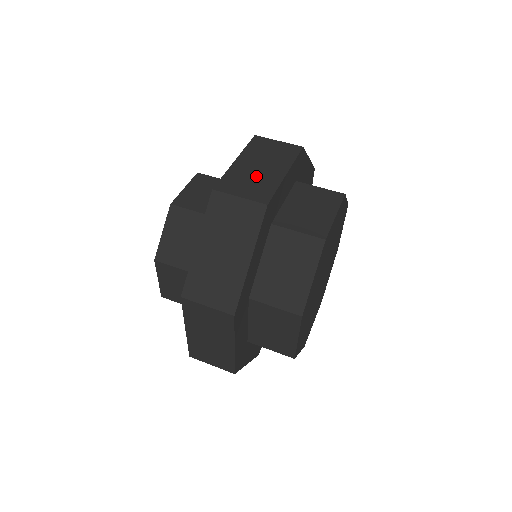
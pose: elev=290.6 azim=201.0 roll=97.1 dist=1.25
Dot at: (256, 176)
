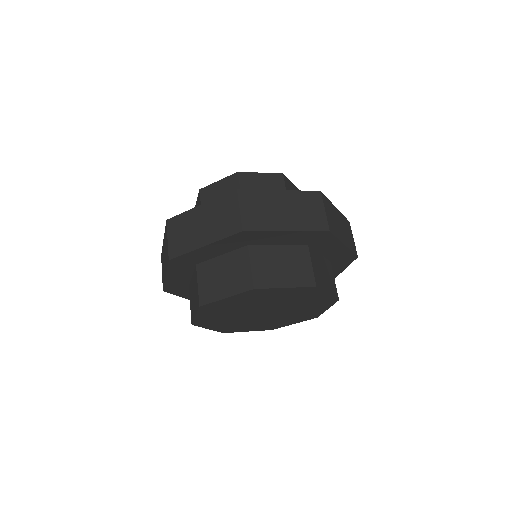
Dot at: (270, 211)
